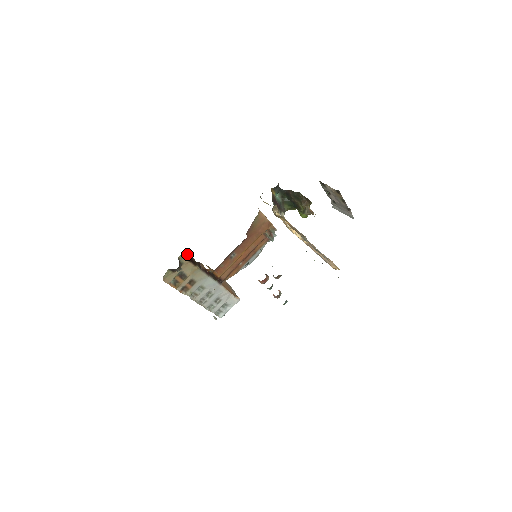
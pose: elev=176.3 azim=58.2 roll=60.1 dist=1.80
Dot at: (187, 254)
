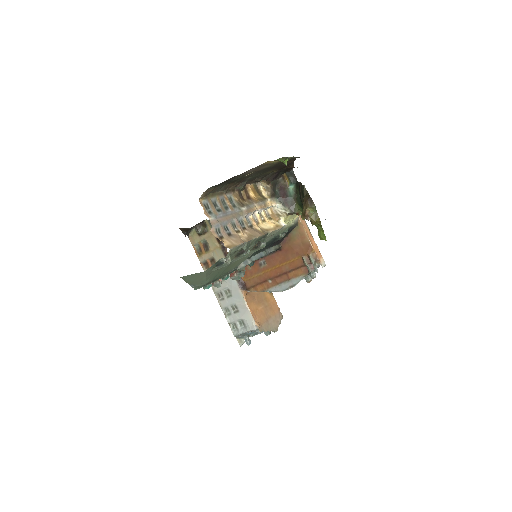
Dot at: occluded
